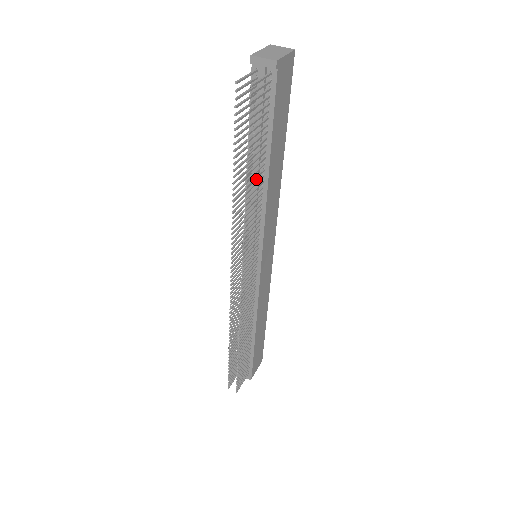
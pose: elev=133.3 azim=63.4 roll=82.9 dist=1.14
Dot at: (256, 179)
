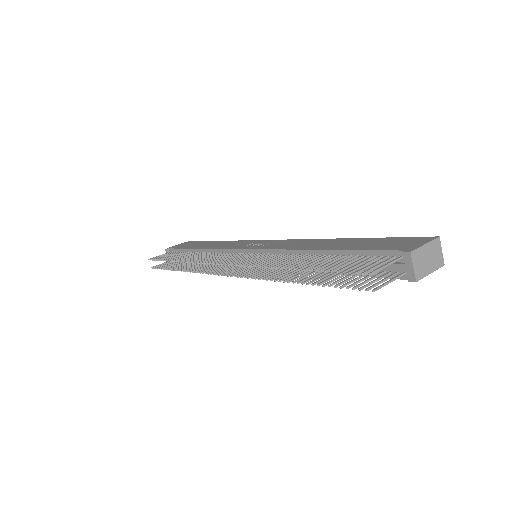
Dot at: occluded
